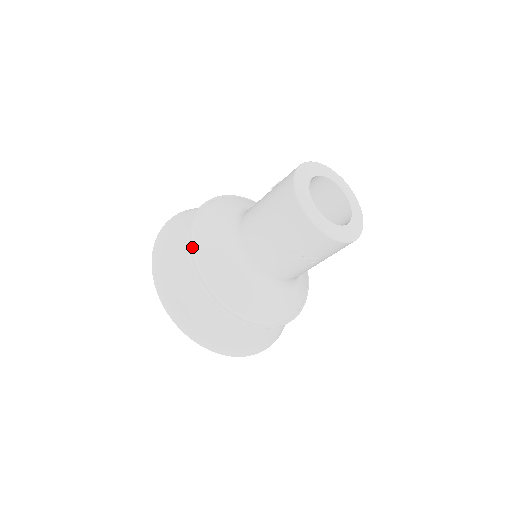
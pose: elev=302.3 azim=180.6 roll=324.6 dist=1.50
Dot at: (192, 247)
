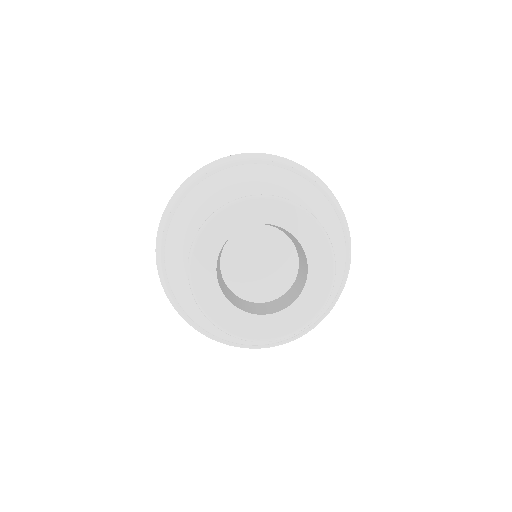
Dot at: (189, 192)
